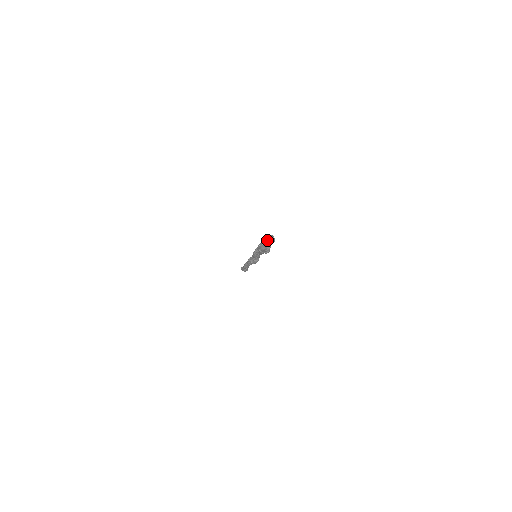
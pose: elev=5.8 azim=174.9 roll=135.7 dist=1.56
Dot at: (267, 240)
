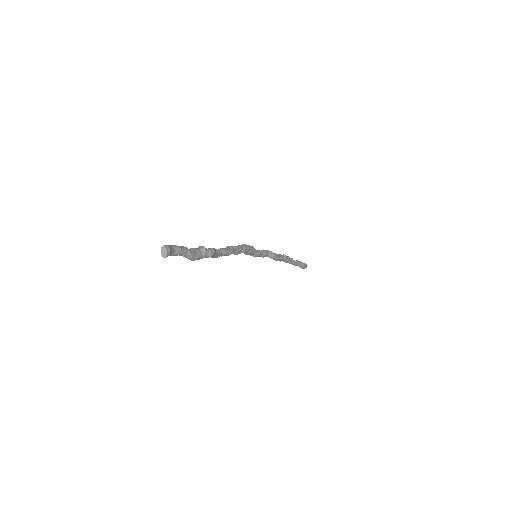
Dot at: (161, 254)
